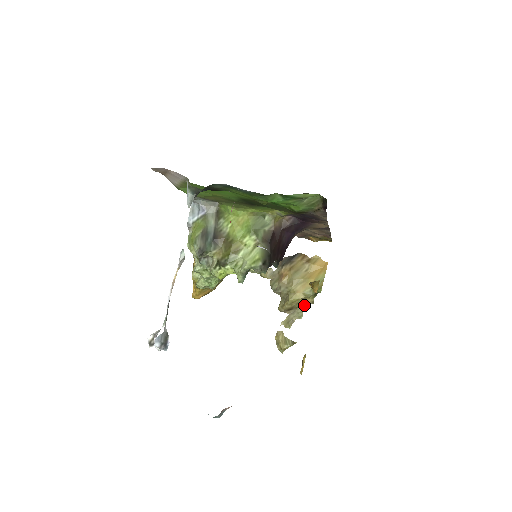
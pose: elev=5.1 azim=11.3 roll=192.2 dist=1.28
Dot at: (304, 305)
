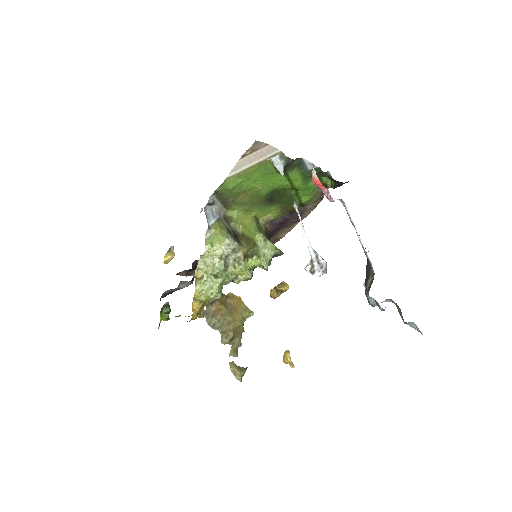
Dot at: (240, 333)
